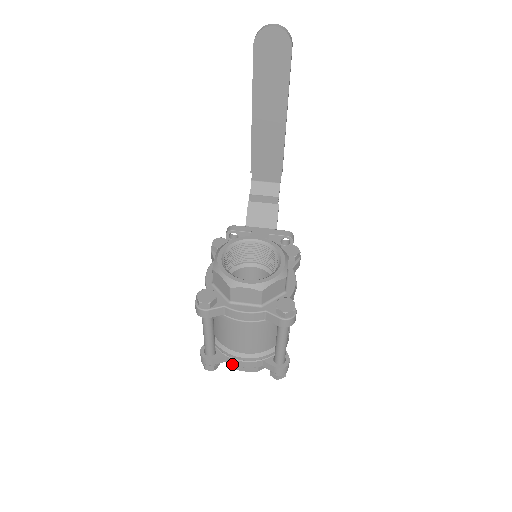
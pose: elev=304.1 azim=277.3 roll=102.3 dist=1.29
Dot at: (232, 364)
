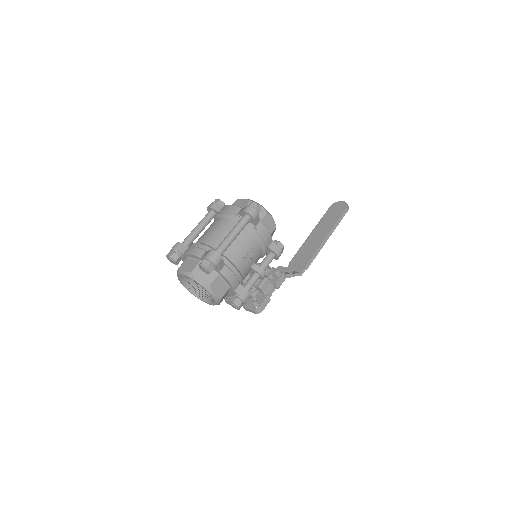
Dot at: (186, 252)
